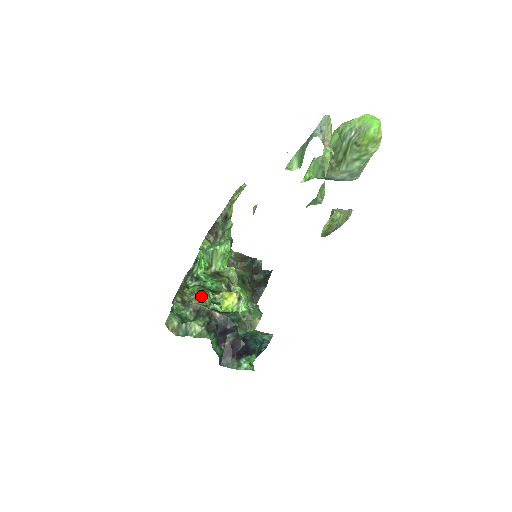
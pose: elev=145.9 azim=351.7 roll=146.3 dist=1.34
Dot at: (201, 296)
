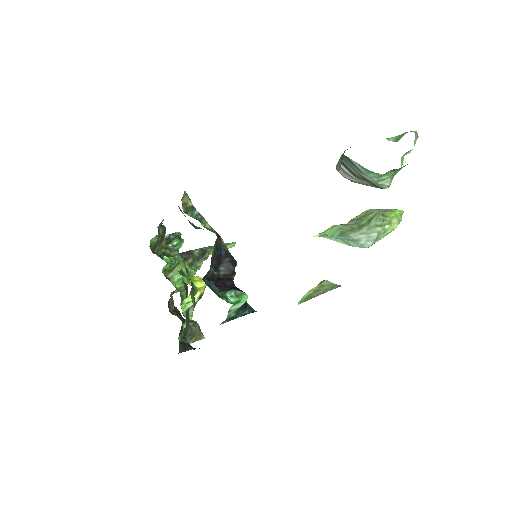
Dot at: (178, 253)
